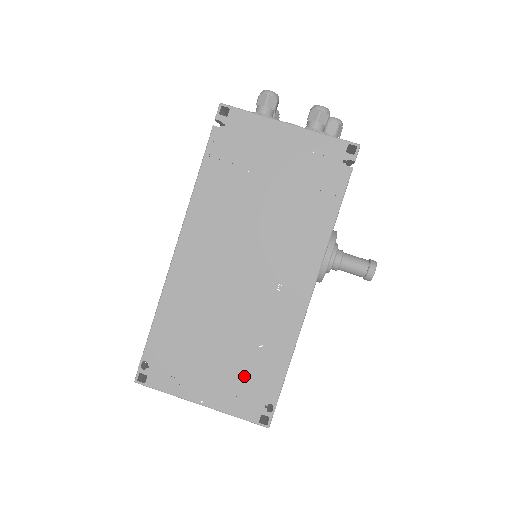
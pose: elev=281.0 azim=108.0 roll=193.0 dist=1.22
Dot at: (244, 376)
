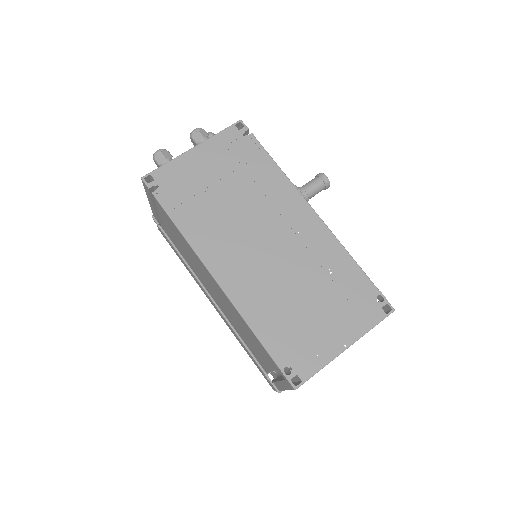
Dot at: (345, 300)
